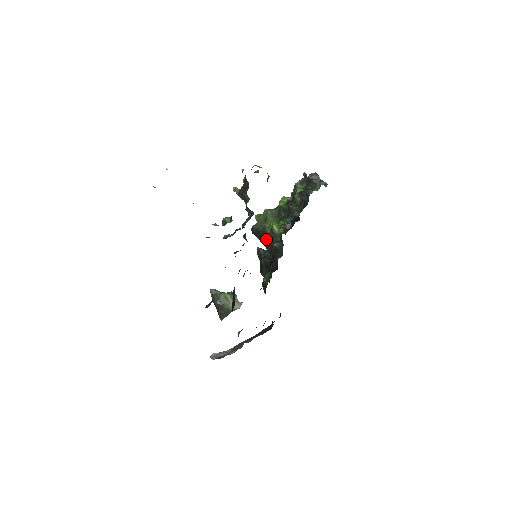
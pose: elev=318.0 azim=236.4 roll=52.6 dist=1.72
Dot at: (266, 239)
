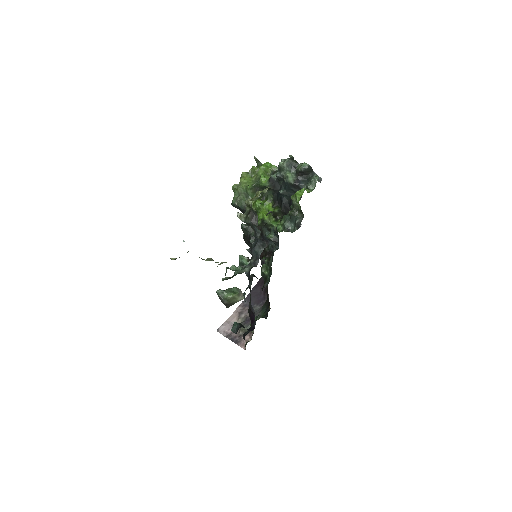
Dot at: occluded
